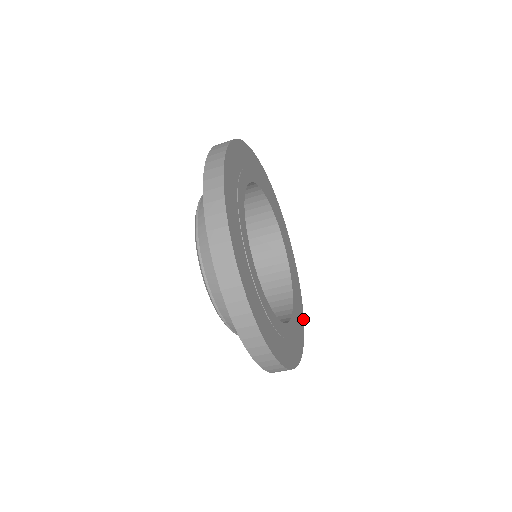
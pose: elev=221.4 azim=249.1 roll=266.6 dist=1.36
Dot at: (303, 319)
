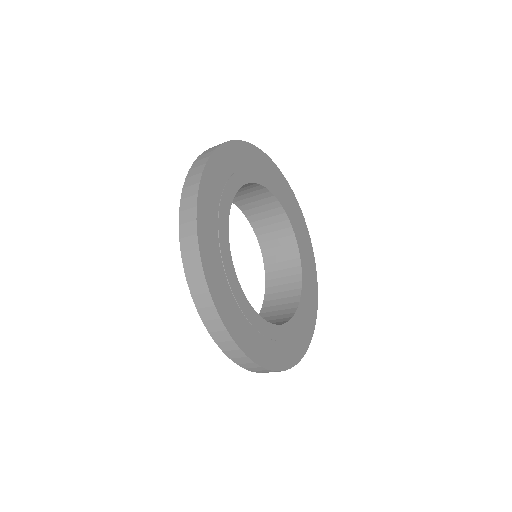
Dot at: (314, 325)
